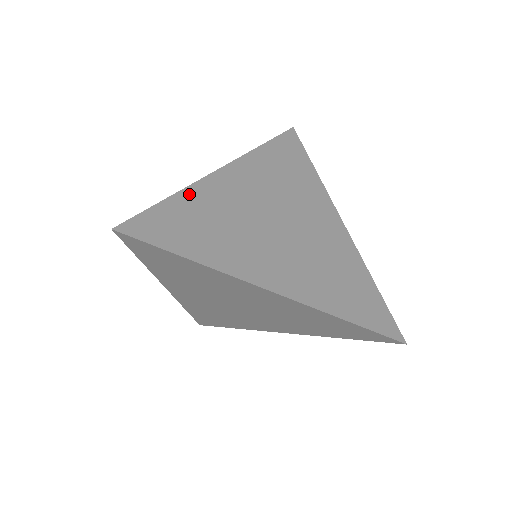
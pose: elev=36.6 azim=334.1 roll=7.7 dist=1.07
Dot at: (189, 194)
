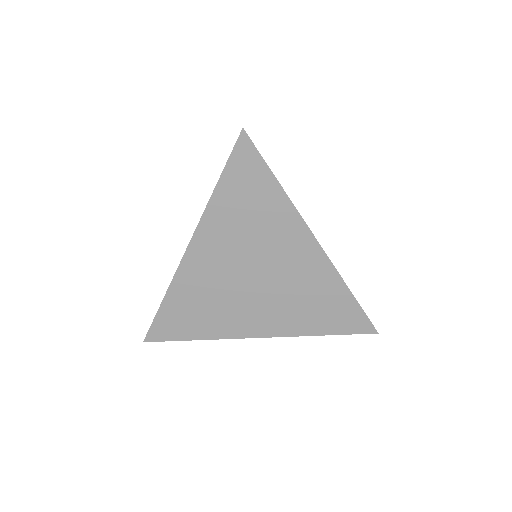
Dot at: occluded
